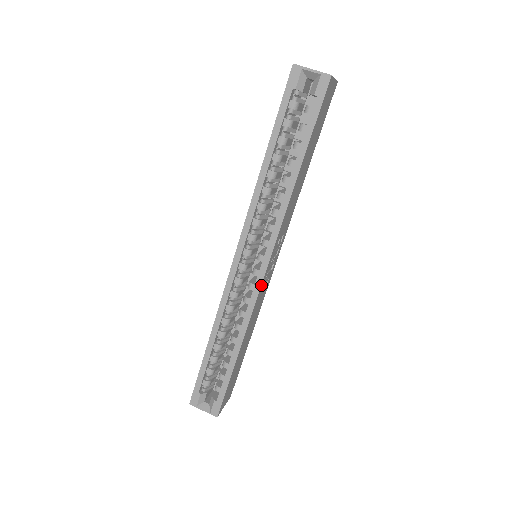
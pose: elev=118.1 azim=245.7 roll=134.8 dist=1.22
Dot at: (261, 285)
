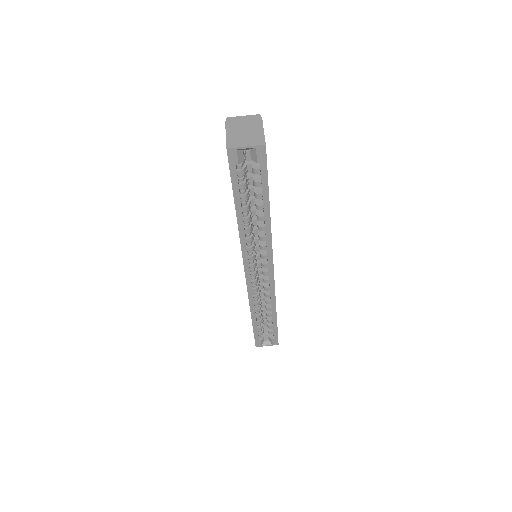
Dot at: occluded
